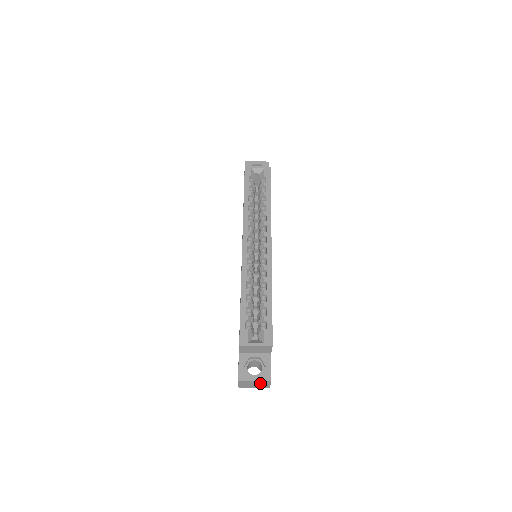
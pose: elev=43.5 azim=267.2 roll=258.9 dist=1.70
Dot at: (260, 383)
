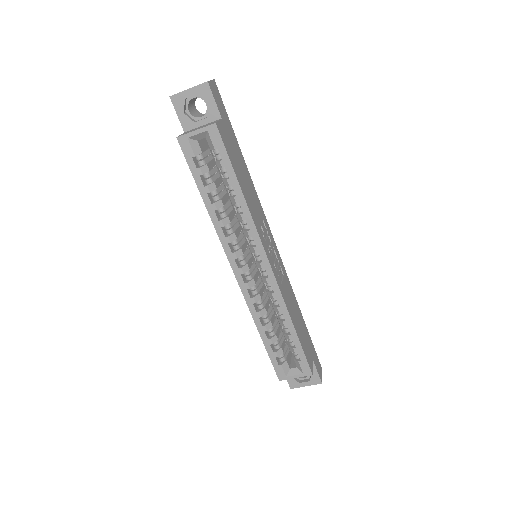
Dot at: occluded
